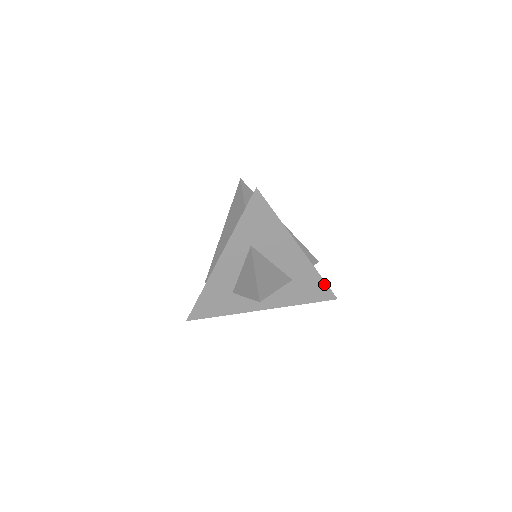
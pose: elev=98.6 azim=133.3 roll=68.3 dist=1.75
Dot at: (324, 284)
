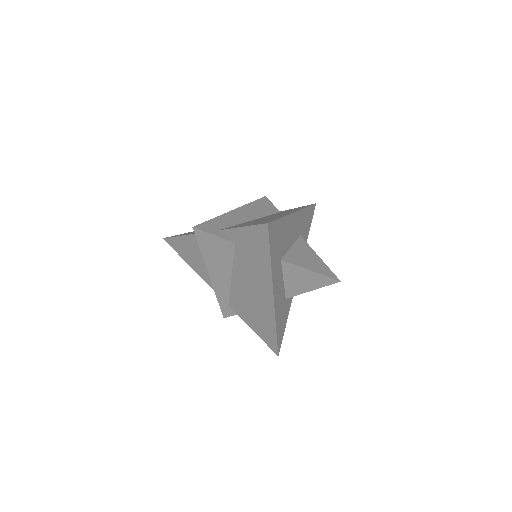
Dot at: (310, 208)
